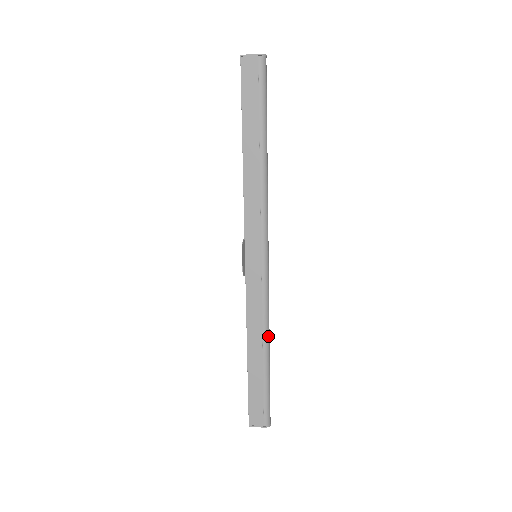
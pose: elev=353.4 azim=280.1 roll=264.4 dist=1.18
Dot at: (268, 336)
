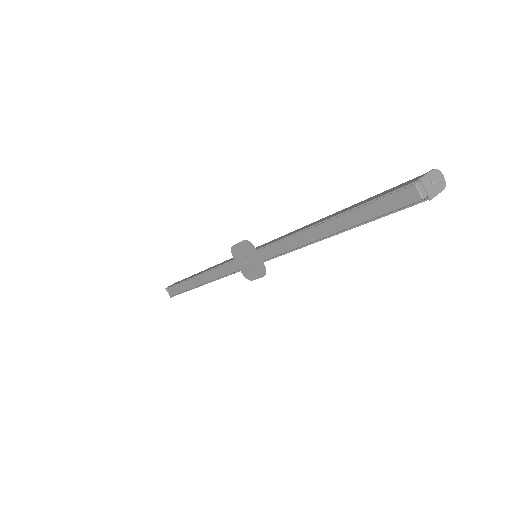
Dot at: occluded
